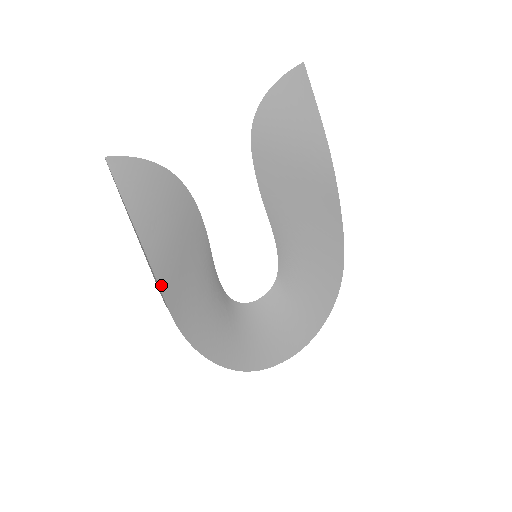
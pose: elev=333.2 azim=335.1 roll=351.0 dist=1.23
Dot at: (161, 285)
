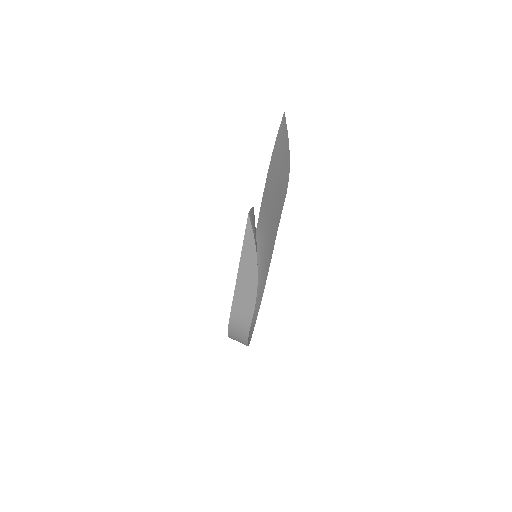
Dot at: (255, 300)
